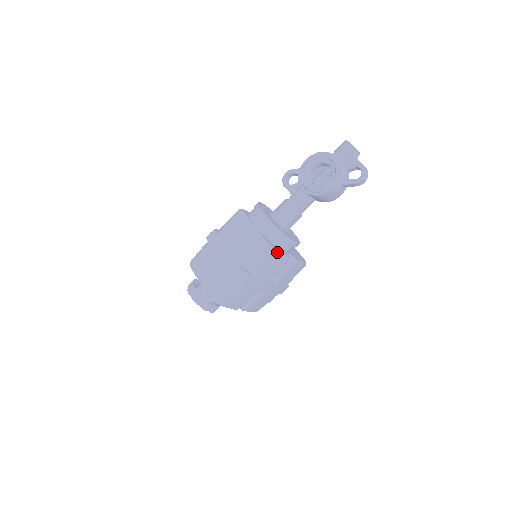
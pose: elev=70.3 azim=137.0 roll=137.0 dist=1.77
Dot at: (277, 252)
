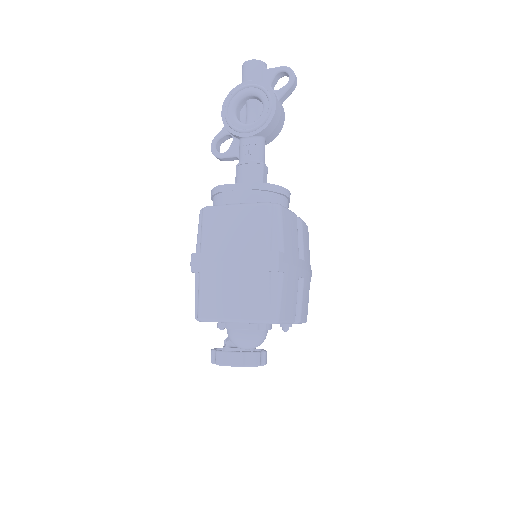
Dot at: (283, 207)
